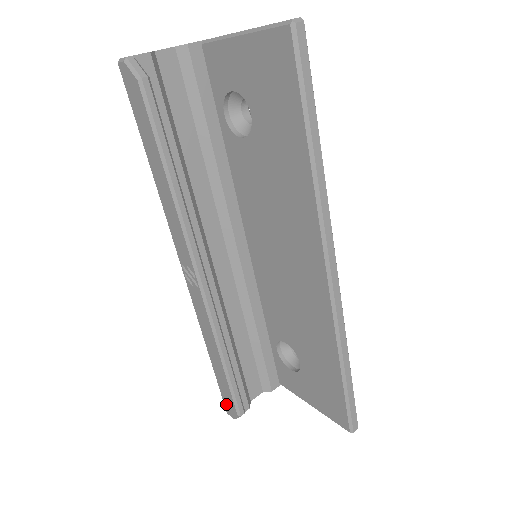
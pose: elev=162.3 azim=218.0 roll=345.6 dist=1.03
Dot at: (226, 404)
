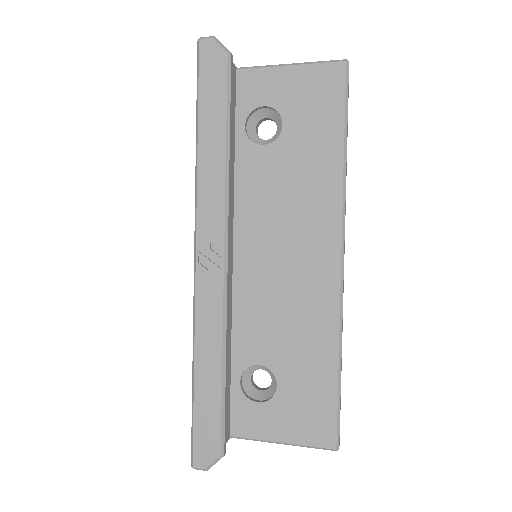
Dot at: (199, 448)
